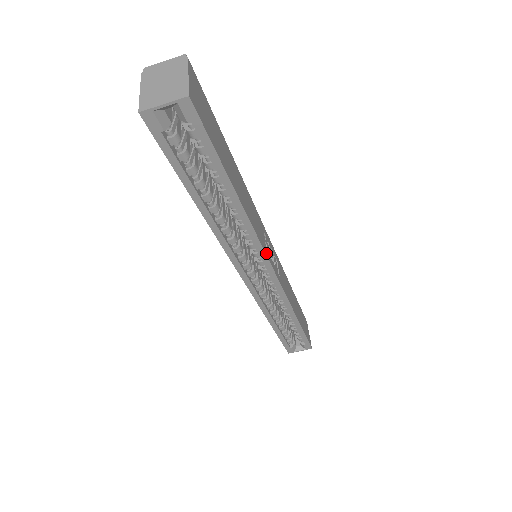
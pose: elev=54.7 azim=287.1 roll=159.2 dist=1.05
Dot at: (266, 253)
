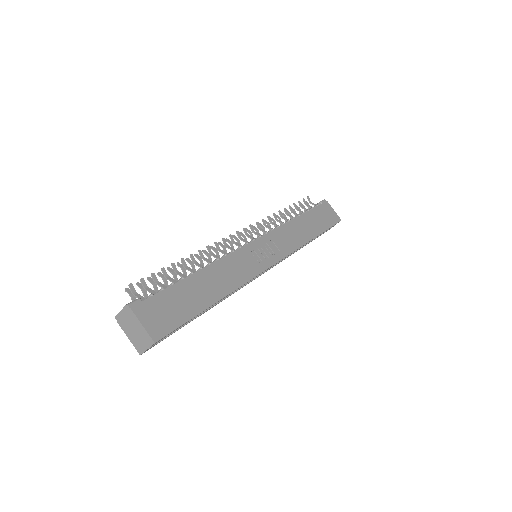
Dot at: (260, 272)
